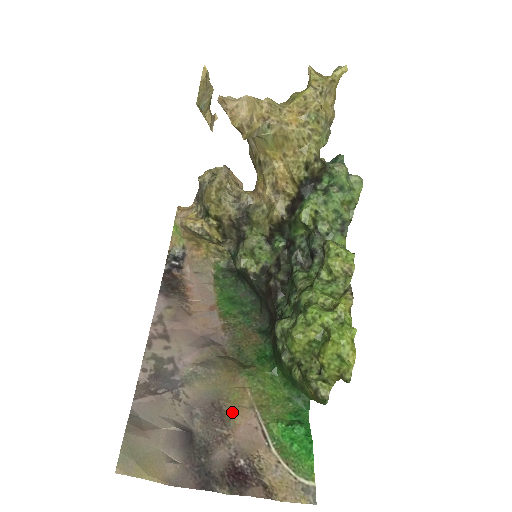
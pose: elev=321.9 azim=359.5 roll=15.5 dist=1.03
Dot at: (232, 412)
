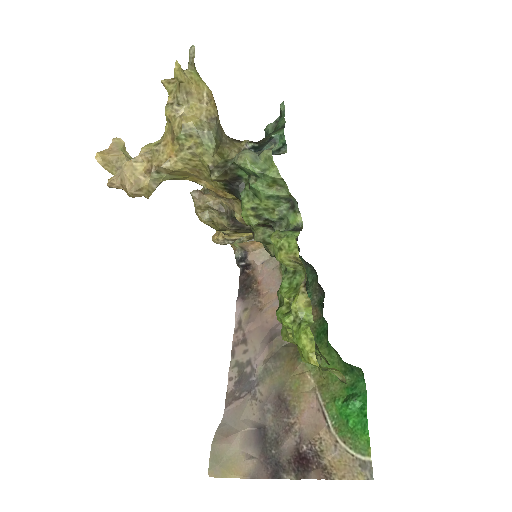
Dot at: (296, 400)
